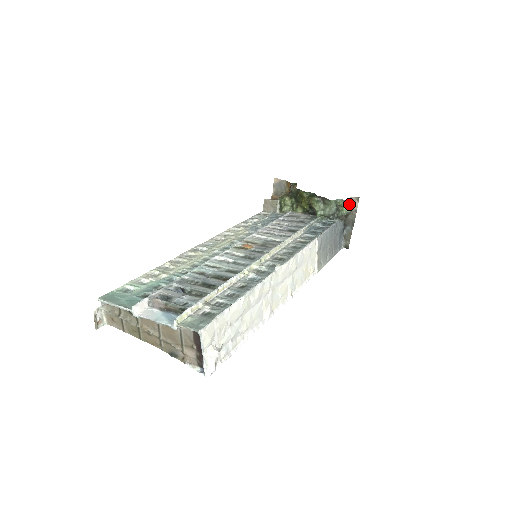
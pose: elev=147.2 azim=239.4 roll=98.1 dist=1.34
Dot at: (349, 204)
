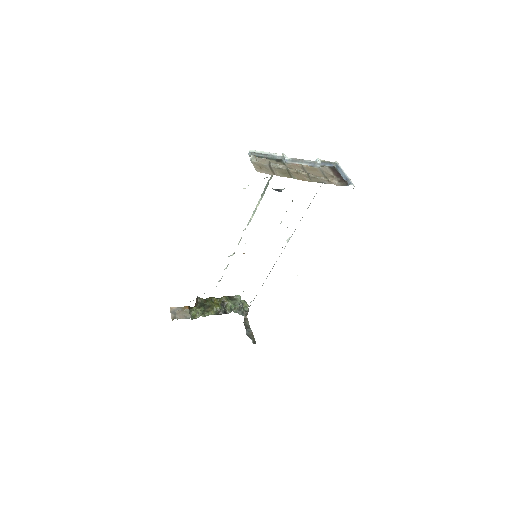
Dot at: (247, 304)
